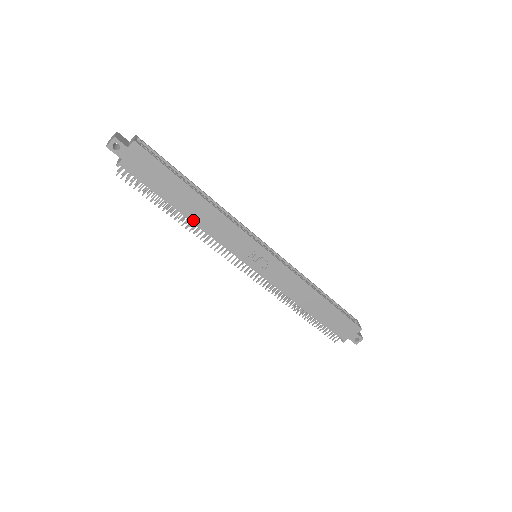
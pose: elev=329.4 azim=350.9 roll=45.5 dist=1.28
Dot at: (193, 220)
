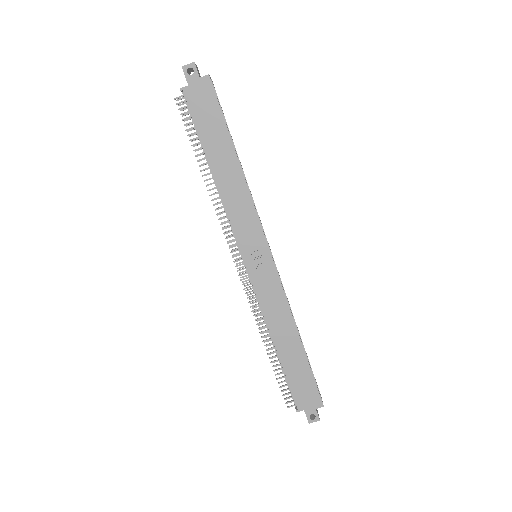
Dot at: (218, 180)
